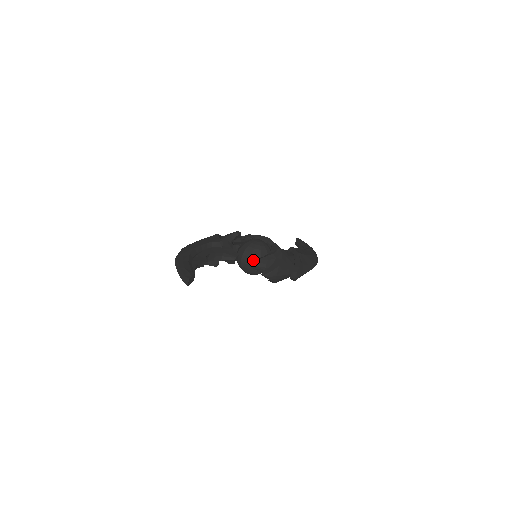
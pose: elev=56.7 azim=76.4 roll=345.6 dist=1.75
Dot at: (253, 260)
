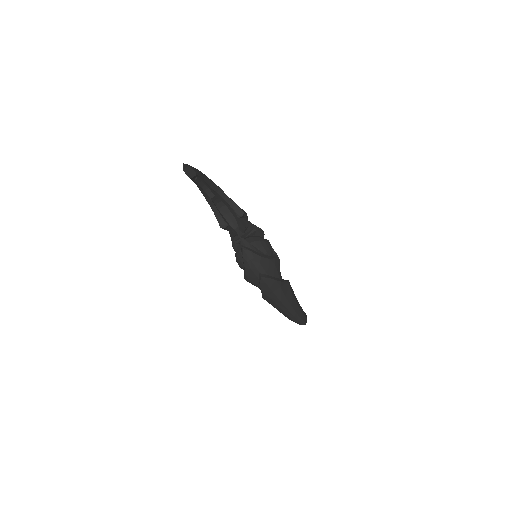
Dot at: occluded
